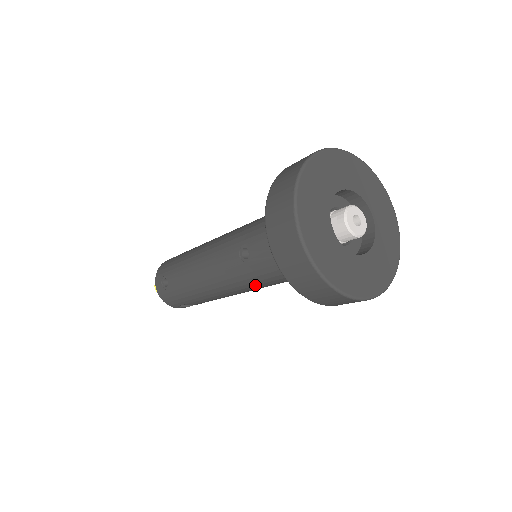
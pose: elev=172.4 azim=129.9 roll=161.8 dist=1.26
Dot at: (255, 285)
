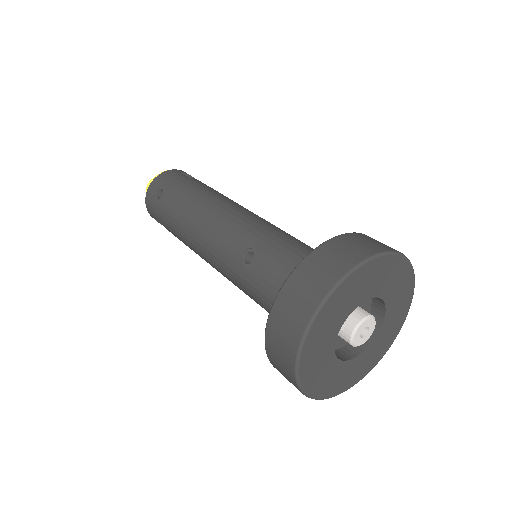
Dot at: (235, 283)
